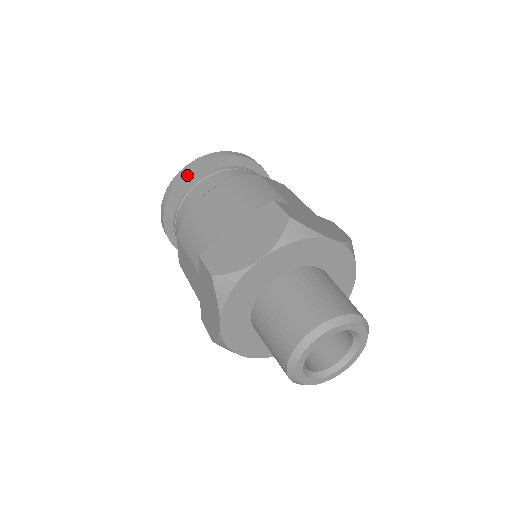
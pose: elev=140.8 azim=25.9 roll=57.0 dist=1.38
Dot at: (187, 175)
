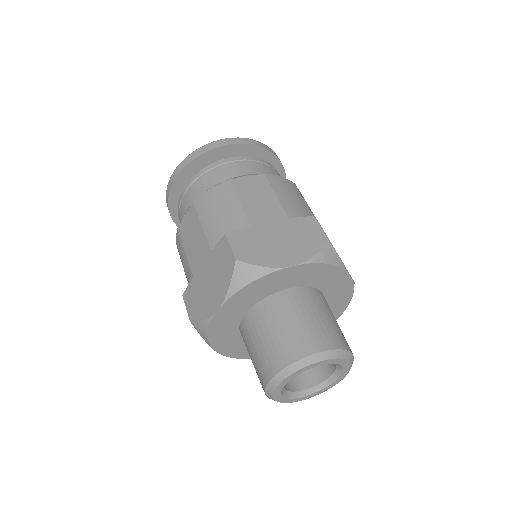
Dot at: (223, 148)
